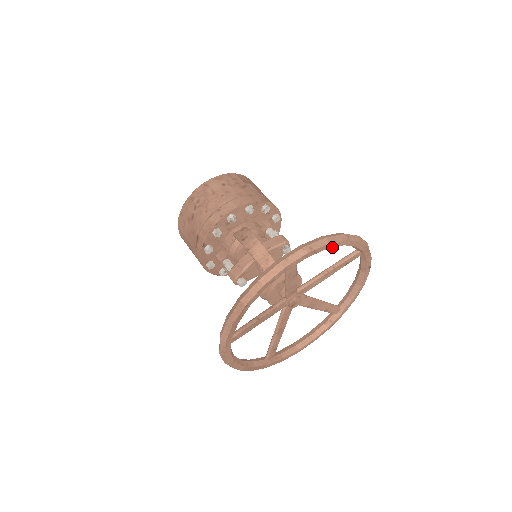
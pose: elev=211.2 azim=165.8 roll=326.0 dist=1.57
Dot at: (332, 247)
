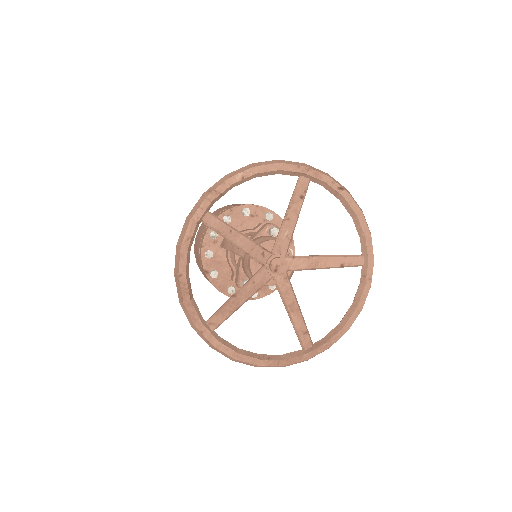
Dot at: (239, 181)
